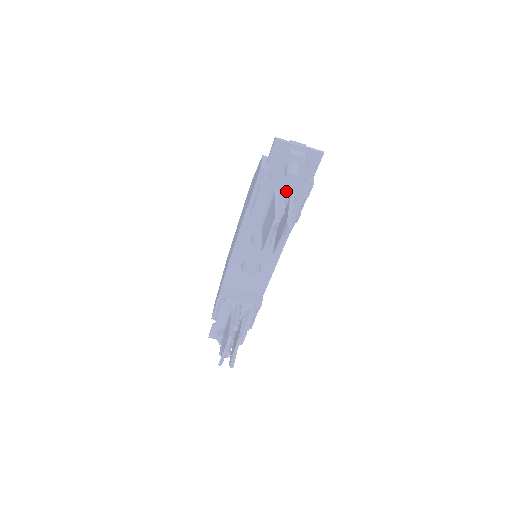
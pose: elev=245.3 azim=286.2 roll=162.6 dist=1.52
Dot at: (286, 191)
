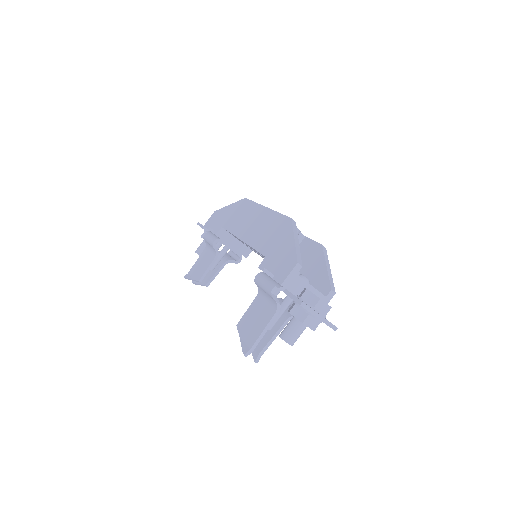
Dot at: occluded
